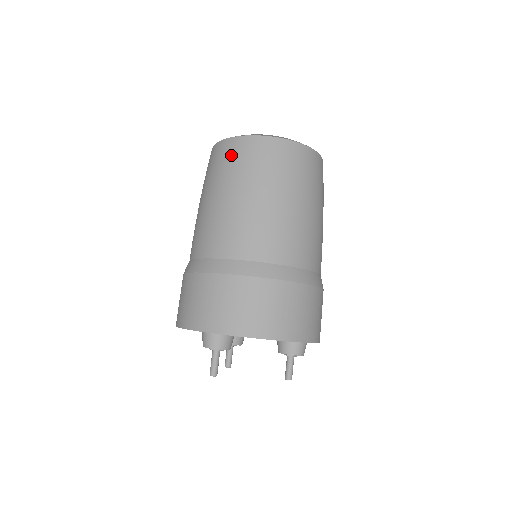
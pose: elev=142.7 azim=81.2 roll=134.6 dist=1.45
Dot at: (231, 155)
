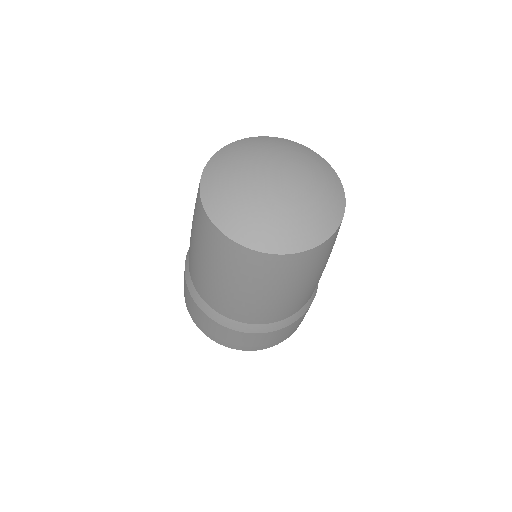
Dot at: (216, 246)
